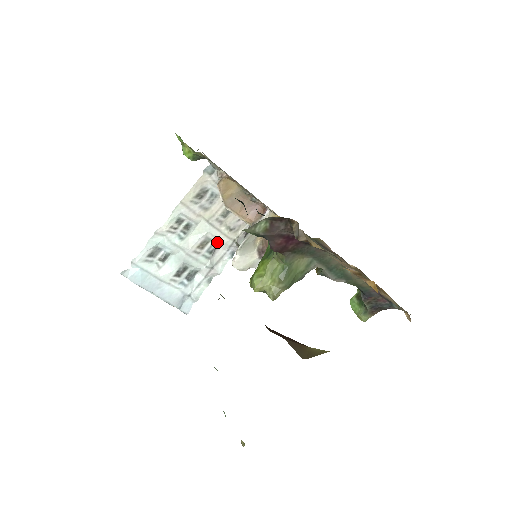
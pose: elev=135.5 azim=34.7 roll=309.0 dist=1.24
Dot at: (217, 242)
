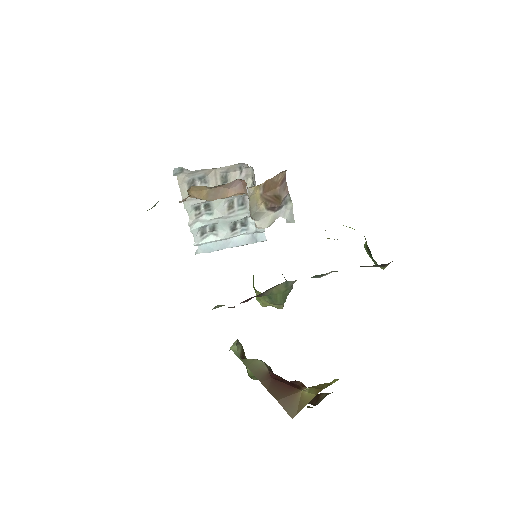
Dot at: (240, 197)
